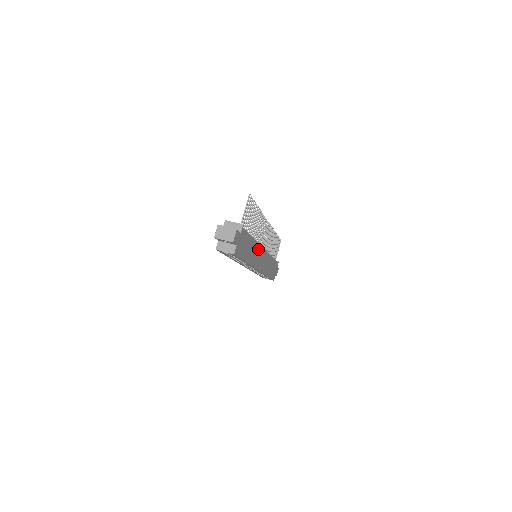
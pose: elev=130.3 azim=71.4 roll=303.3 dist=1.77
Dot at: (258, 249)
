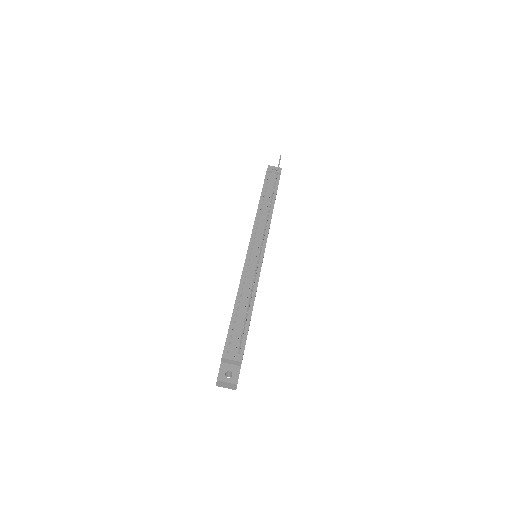
Dot at: occluded
